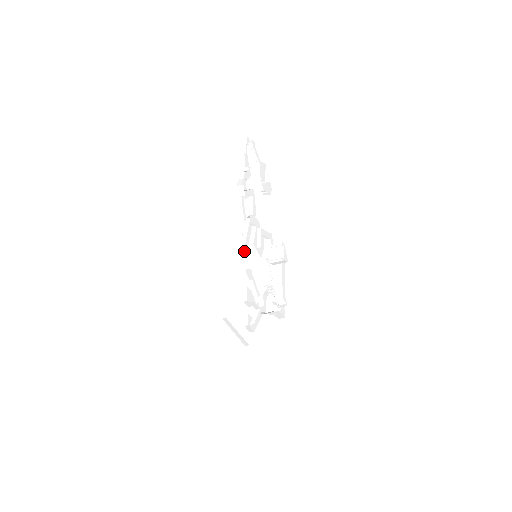
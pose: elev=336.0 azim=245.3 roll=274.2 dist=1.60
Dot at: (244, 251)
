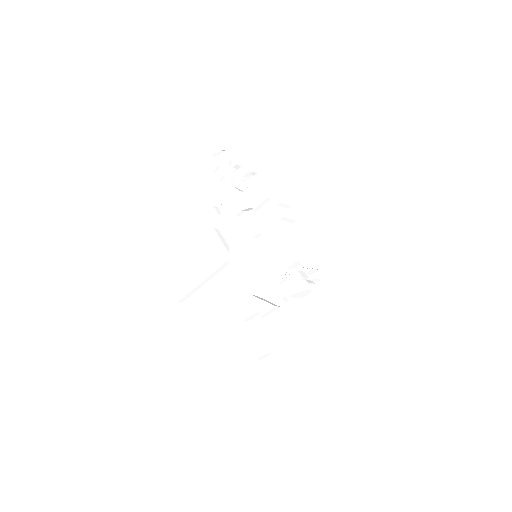
Dot at: (234, 276)
